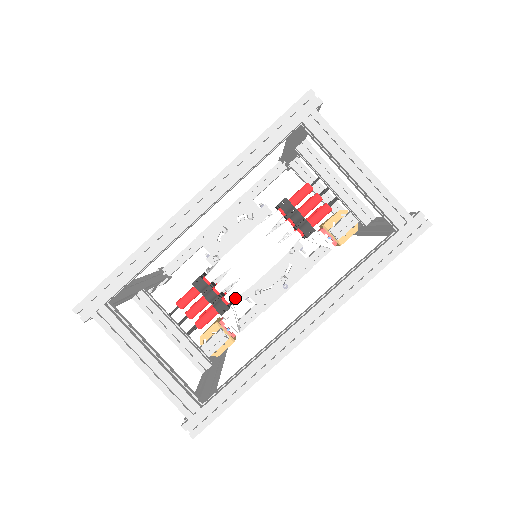
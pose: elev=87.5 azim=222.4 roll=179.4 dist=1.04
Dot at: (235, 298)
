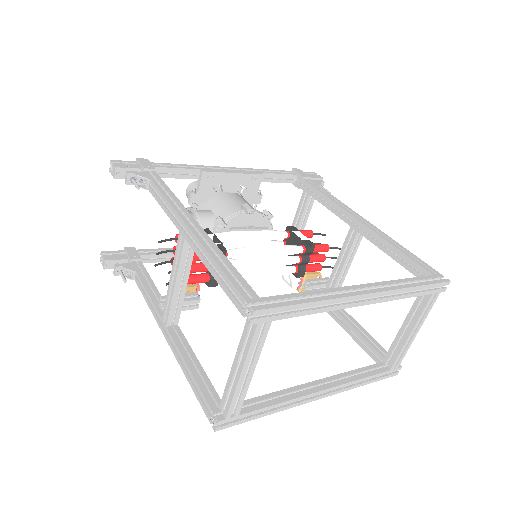
Dot at: occluded
